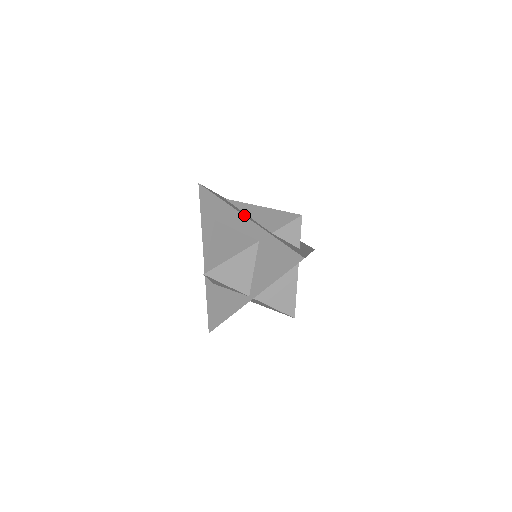
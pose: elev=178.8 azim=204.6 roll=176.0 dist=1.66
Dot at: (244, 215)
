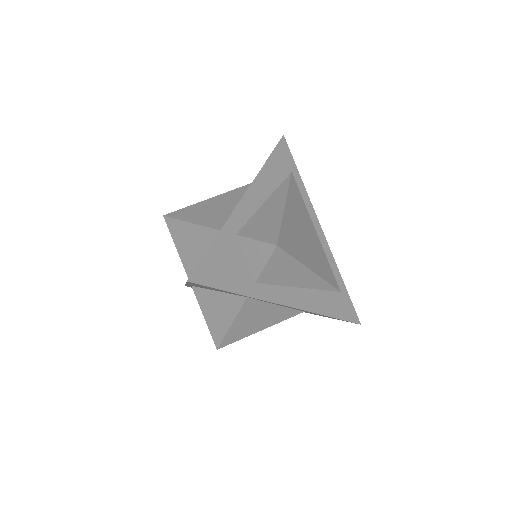
Dot at: (245, 193)
